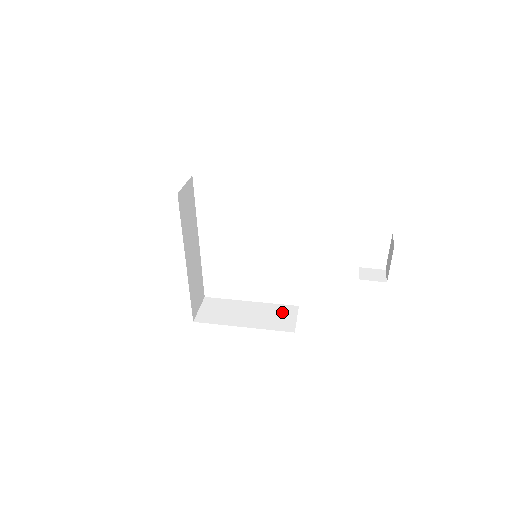
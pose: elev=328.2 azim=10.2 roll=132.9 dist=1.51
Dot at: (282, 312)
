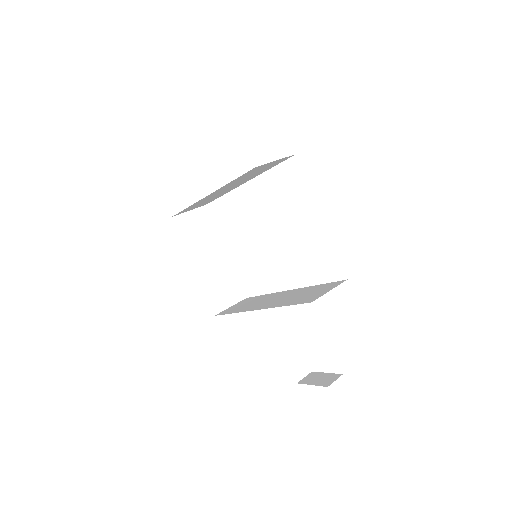
Dot at: (231, 289)
